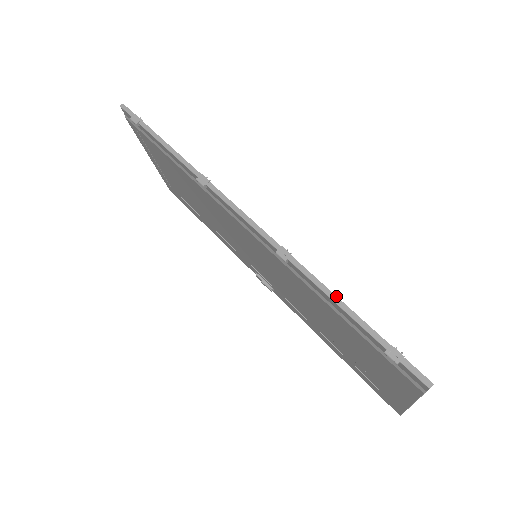
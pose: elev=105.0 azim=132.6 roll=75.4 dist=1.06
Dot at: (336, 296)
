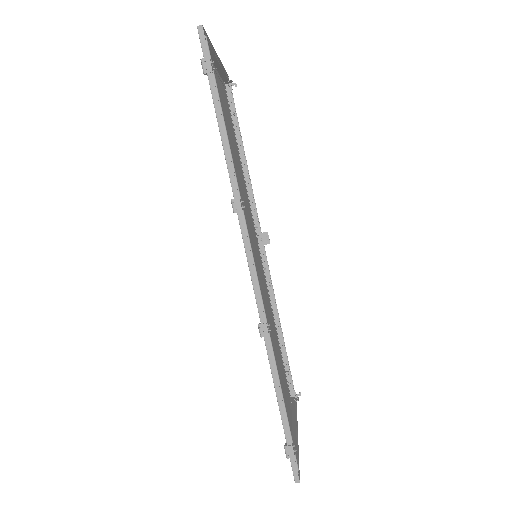
Dot at: (280, 389)
